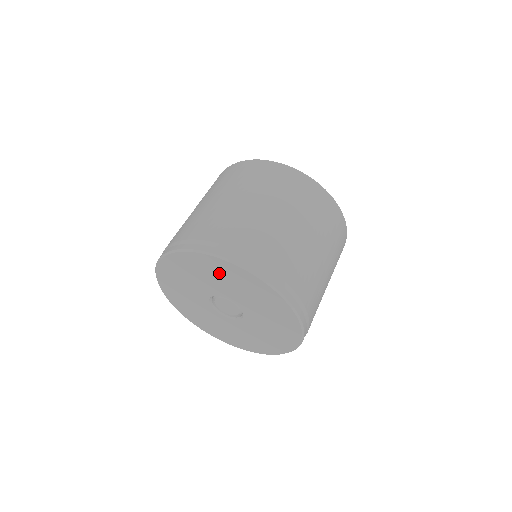
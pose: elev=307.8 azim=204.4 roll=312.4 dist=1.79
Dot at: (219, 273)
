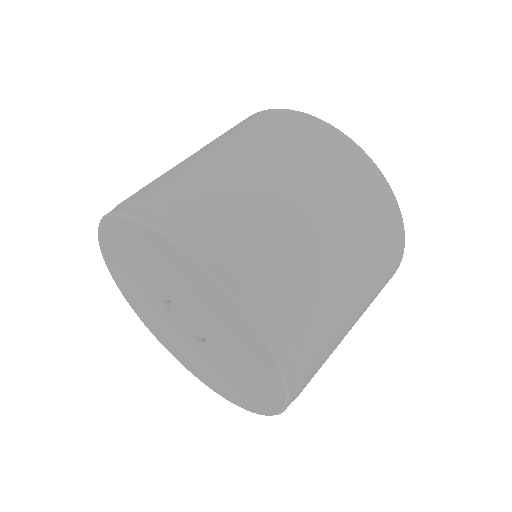
Dot at: (129, 250)
